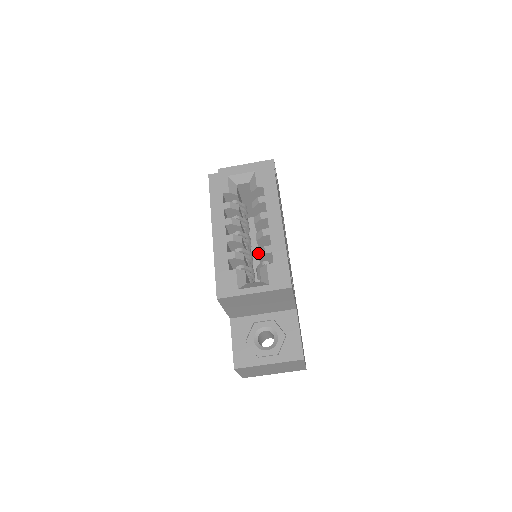
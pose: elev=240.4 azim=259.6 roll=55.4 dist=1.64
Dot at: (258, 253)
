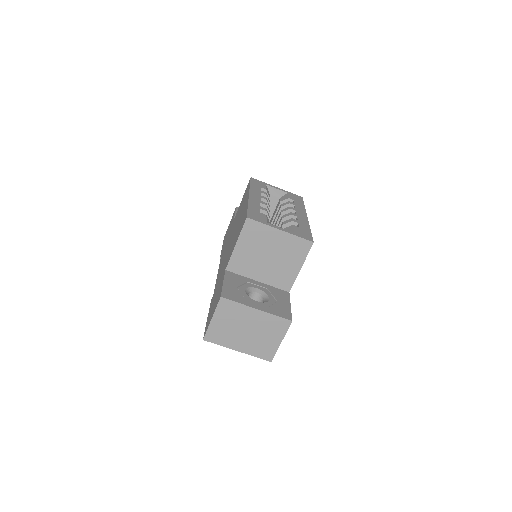
Dot at: (283, 222)
